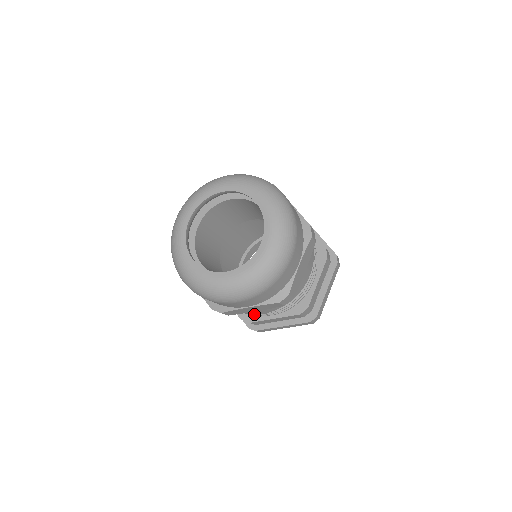
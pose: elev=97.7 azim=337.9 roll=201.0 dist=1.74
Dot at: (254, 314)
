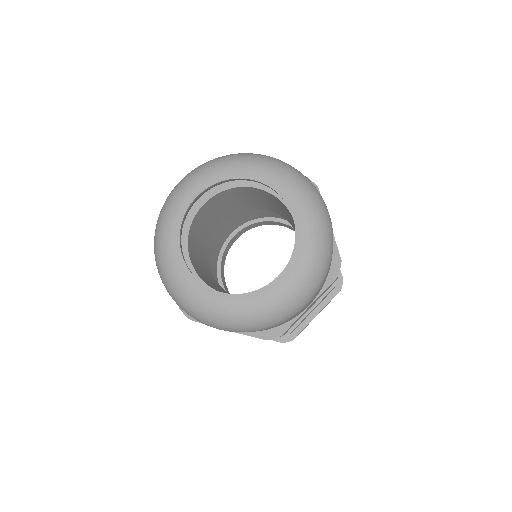
Dot at: occluded
